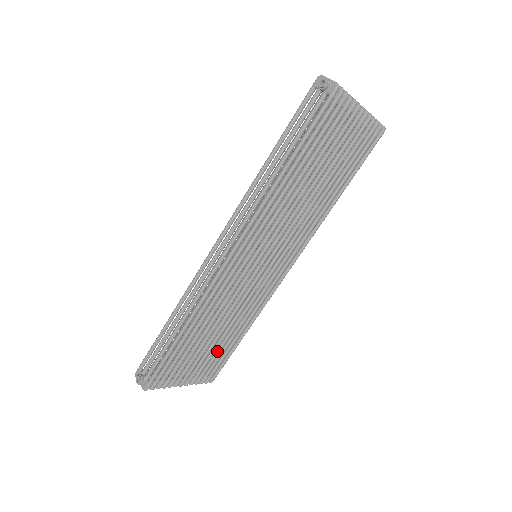
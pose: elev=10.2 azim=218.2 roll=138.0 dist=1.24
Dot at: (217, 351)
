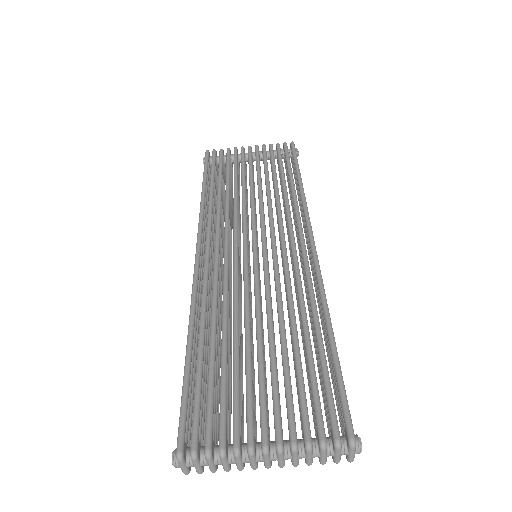
Dot at: (295, 367)
